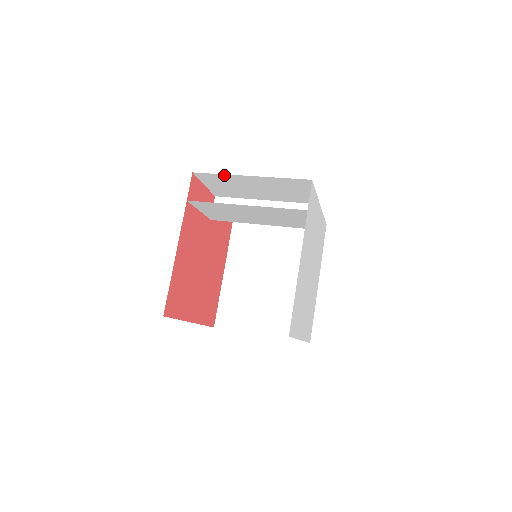
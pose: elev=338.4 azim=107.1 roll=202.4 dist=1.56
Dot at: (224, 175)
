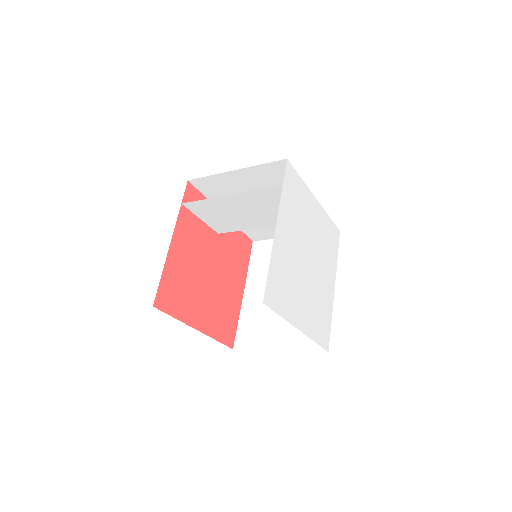
Dot at: (214, 176)
